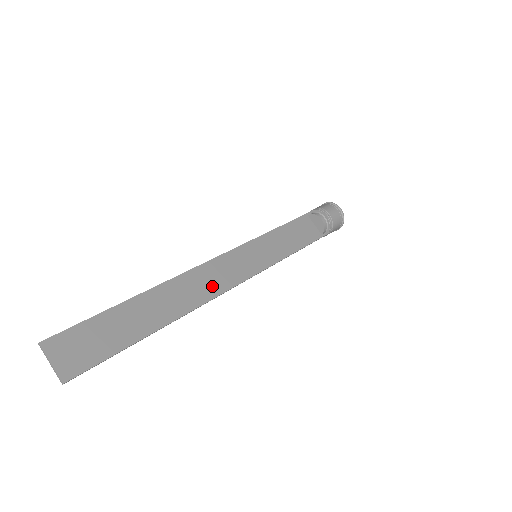
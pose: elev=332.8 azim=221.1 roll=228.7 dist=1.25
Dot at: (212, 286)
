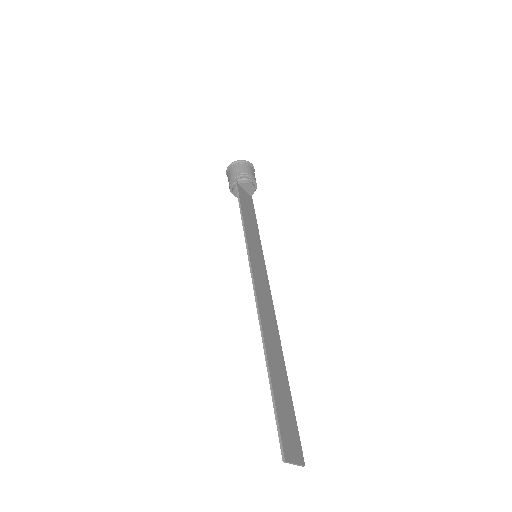
Dot at: (269, 309)
